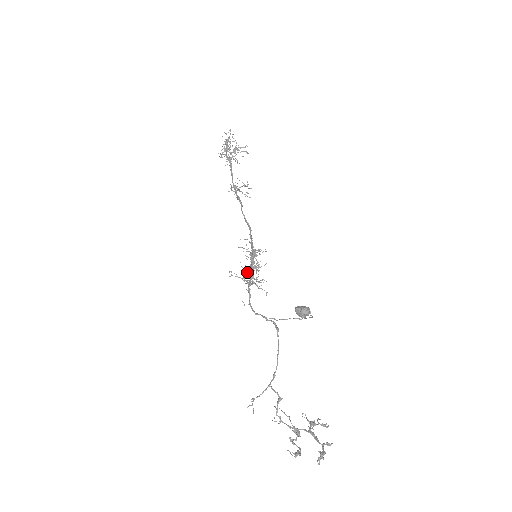
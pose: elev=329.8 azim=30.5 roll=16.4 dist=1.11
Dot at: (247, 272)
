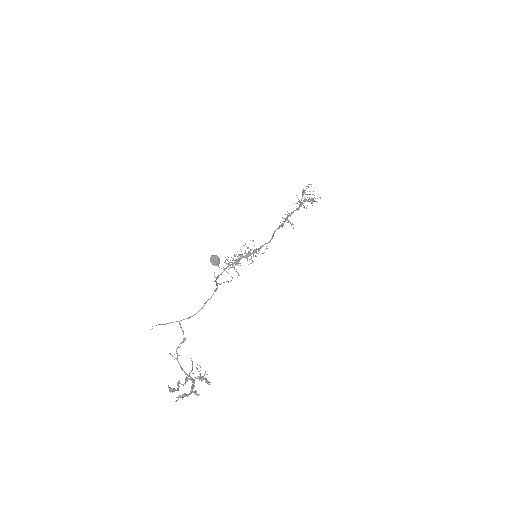
Dot at: occluded
